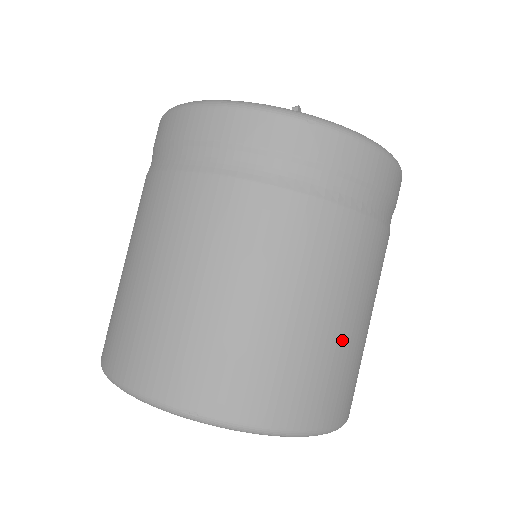
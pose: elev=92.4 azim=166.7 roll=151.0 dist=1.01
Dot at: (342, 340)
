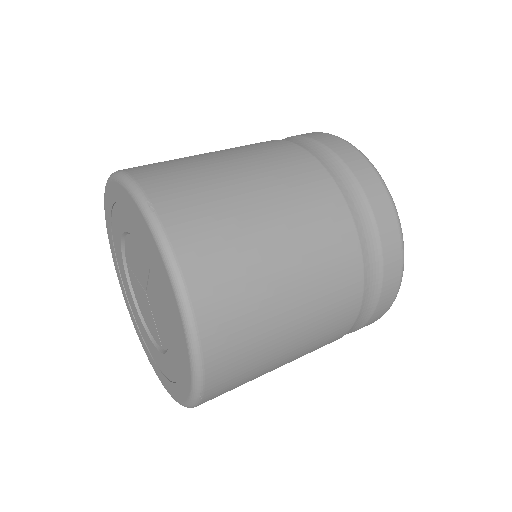
Dot at: (275, 302)
